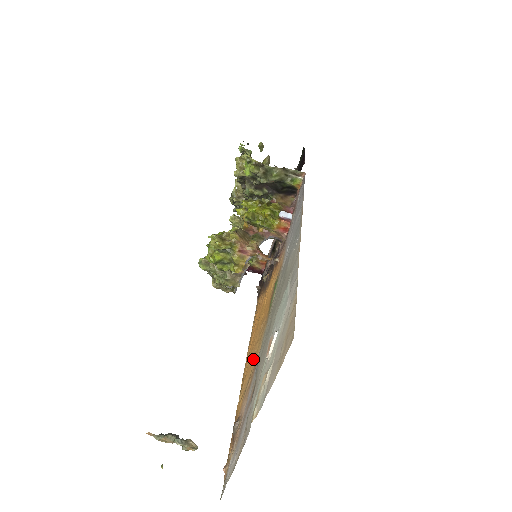
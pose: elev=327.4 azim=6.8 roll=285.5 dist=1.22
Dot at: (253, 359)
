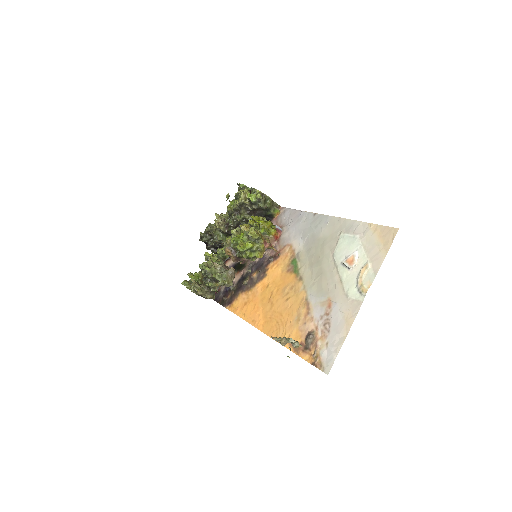
Dot at: (292, 307)
